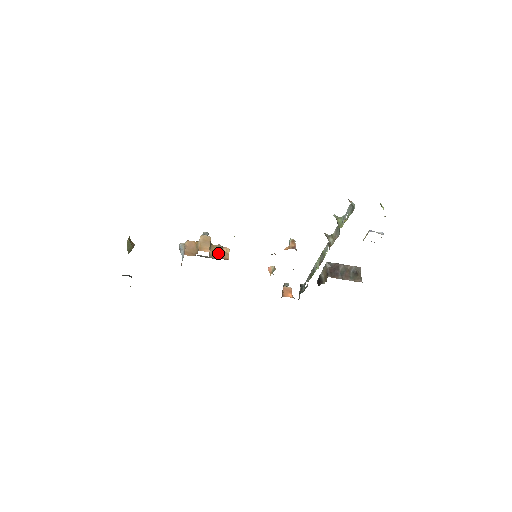
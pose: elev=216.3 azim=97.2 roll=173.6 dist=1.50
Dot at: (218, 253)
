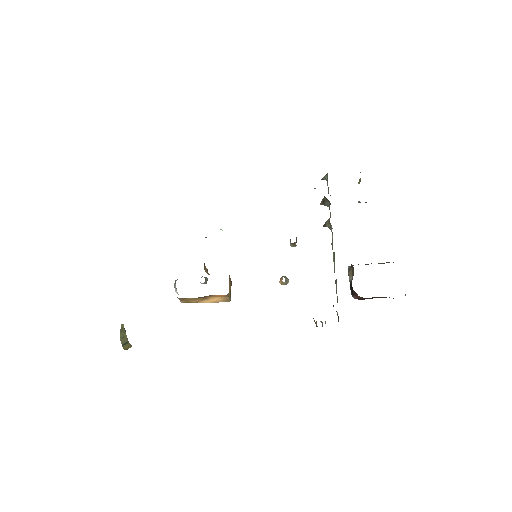
Dot at: occluded
